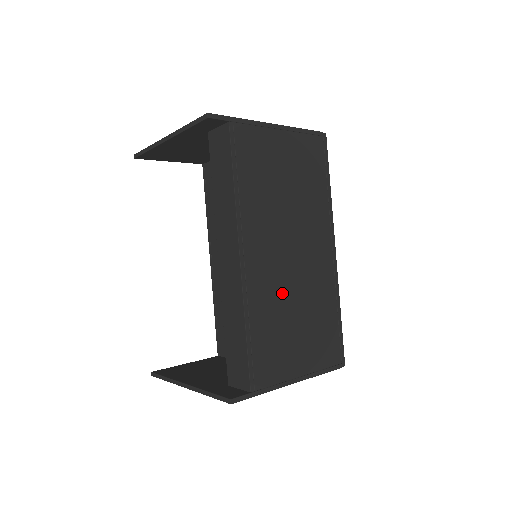
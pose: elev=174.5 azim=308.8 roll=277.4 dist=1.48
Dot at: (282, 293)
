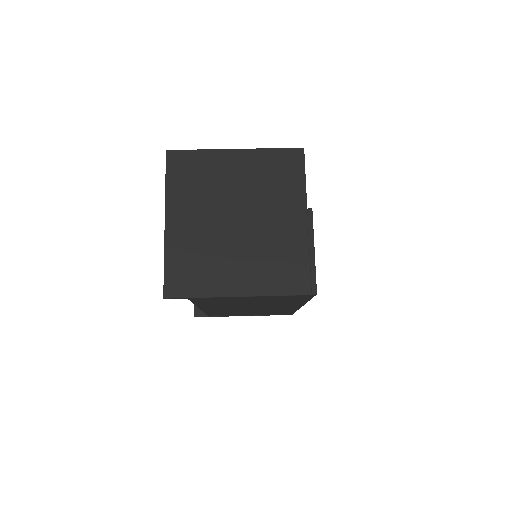
Dot at: (238, 311)
